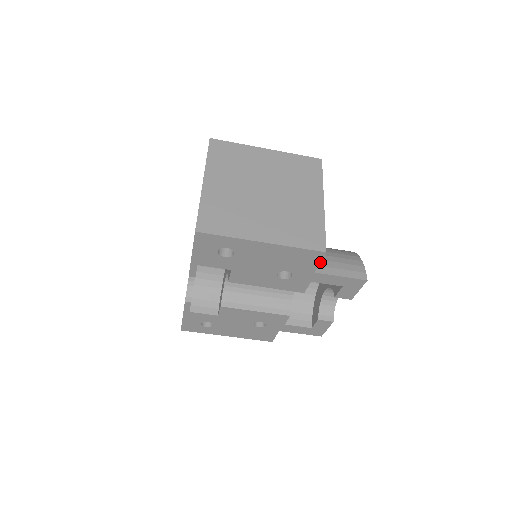
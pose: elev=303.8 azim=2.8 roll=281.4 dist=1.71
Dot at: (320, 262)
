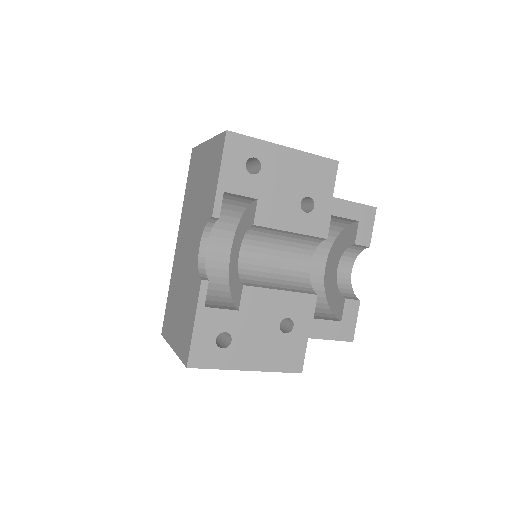
Dot at: occluded
